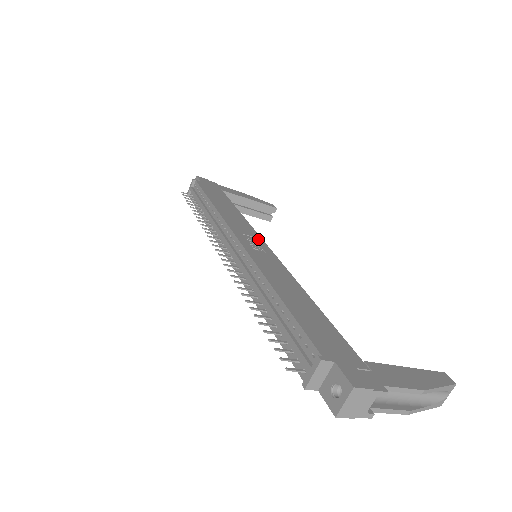
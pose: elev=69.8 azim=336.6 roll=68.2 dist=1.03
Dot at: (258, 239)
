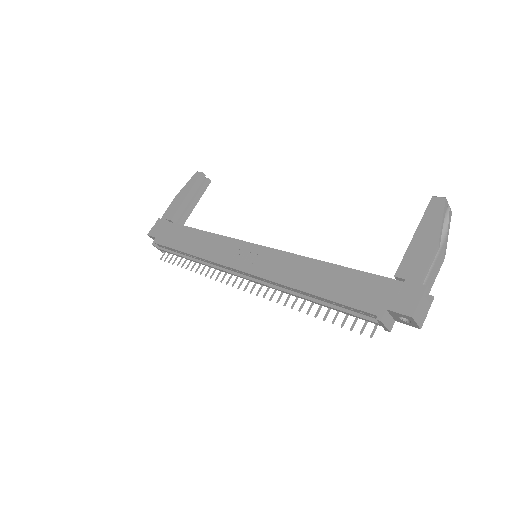
Dot at: (242, 246)
